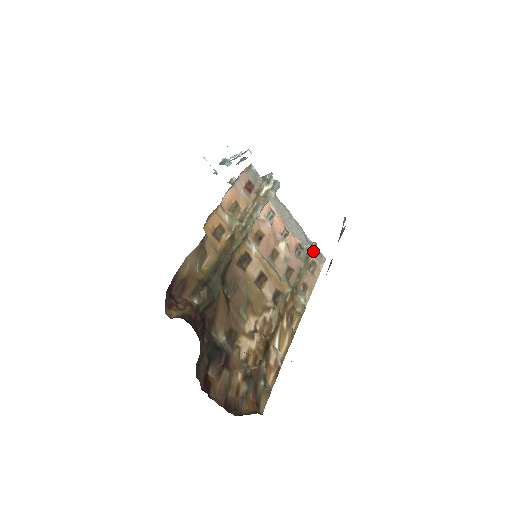
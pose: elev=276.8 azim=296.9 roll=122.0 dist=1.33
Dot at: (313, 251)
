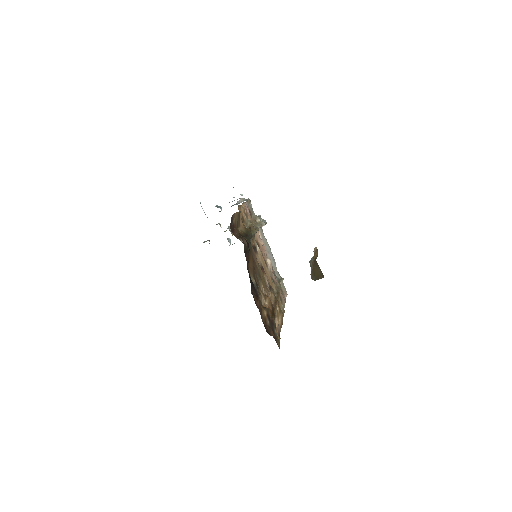
Dot at: (281, 282)
